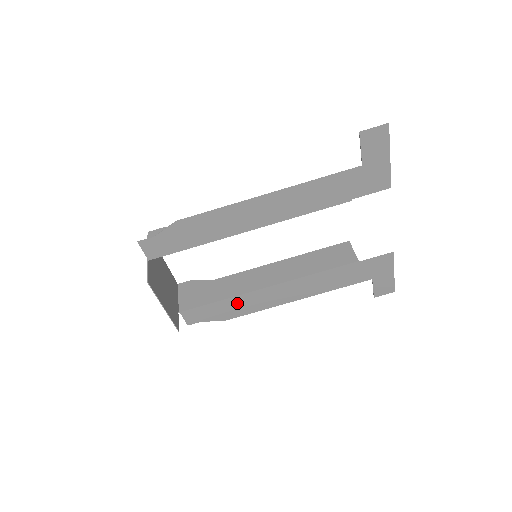
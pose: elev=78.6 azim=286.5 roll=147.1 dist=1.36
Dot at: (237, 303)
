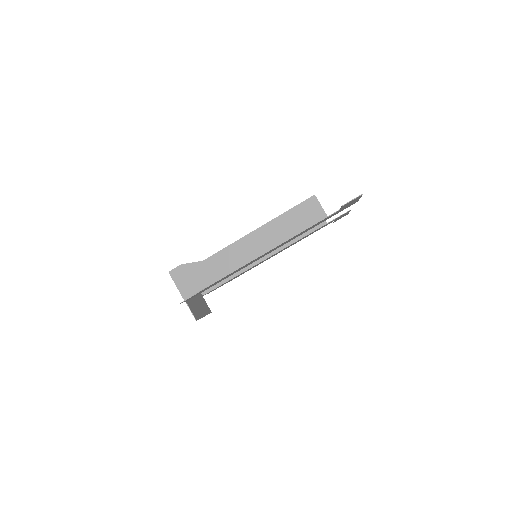
Dot at: (242, 273)
